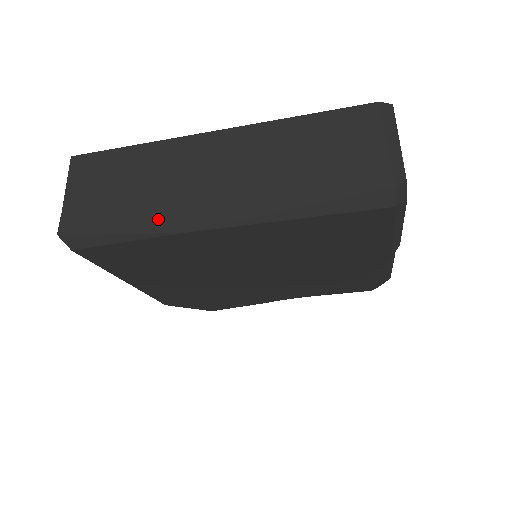
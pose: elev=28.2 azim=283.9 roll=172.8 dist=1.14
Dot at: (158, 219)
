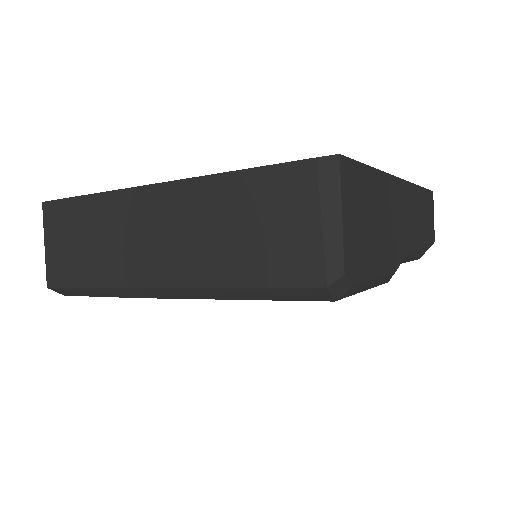
Dot at: (114, 286)
